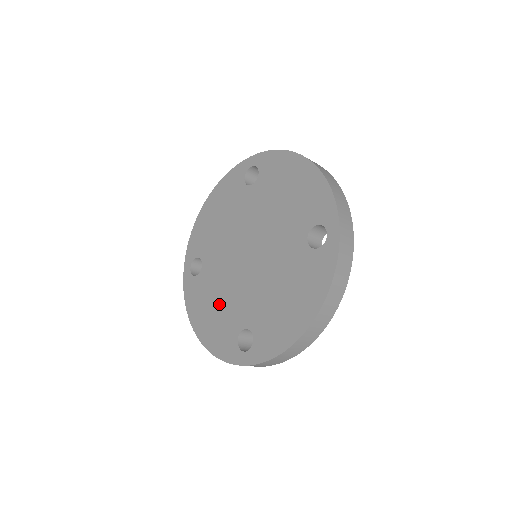
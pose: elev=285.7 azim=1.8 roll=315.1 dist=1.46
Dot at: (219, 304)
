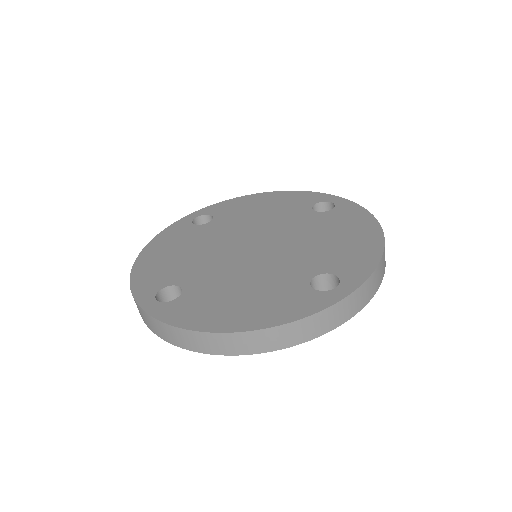
Dot at: (249, 289)
